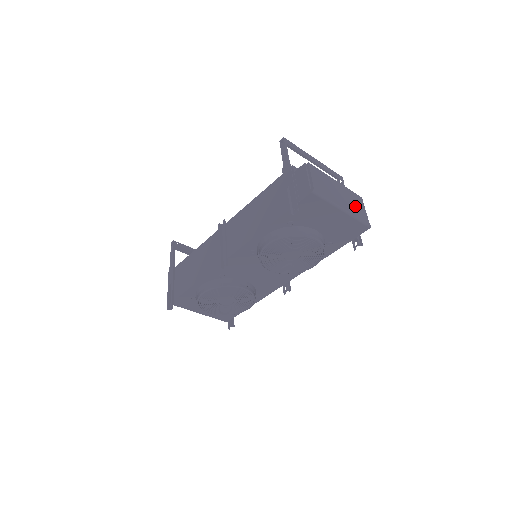
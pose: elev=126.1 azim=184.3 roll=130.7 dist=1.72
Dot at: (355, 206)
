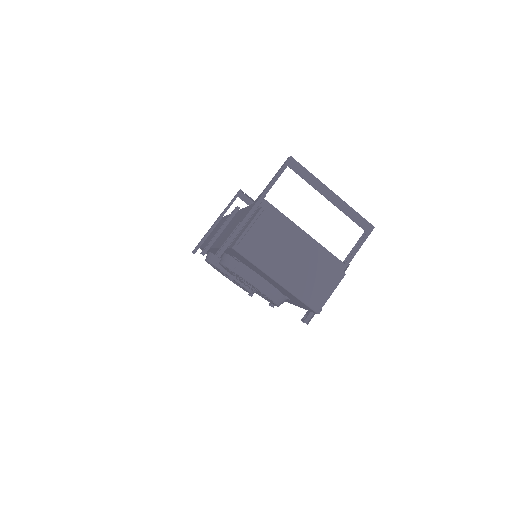
Dot at: (312, 281)
